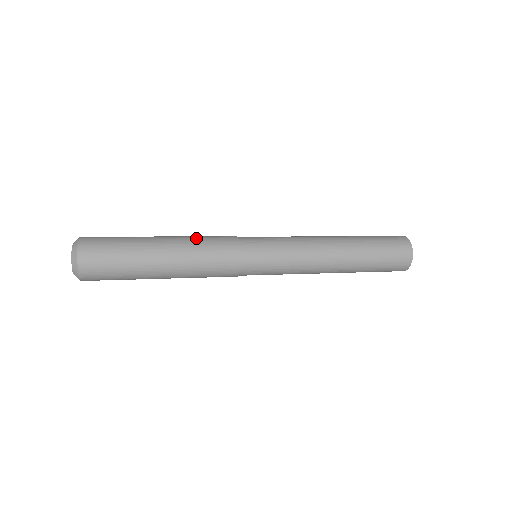
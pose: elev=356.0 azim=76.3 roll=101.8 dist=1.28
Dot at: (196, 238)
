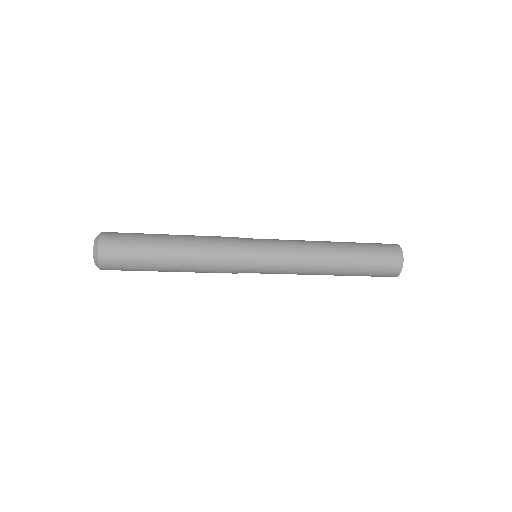
Dot at: (202, 238)
